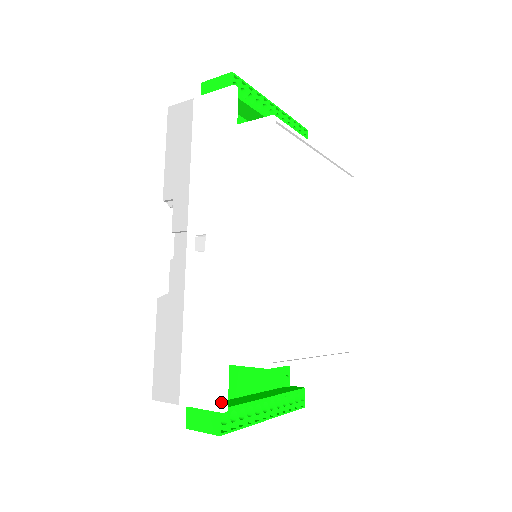
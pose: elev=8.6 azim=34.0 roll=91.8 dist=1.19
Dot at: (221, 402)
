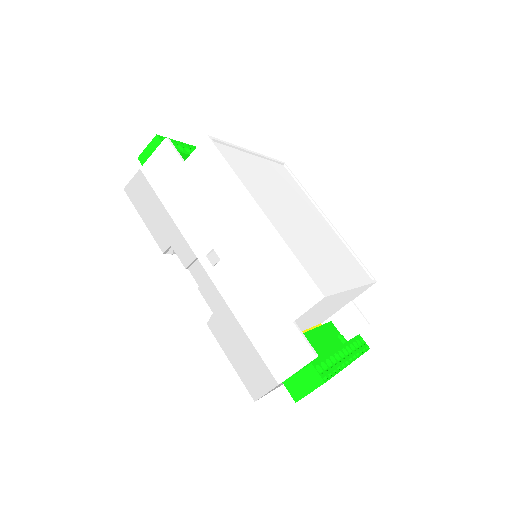
Dot at: (309, 352)
